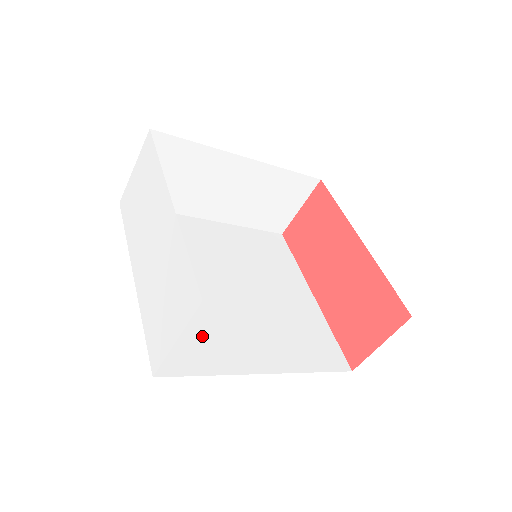
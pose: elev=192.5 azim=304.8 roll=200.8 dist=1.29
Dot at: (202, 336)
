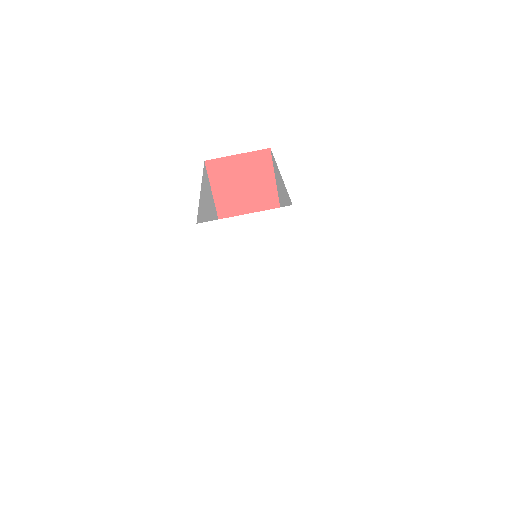
Dot at: occluded
